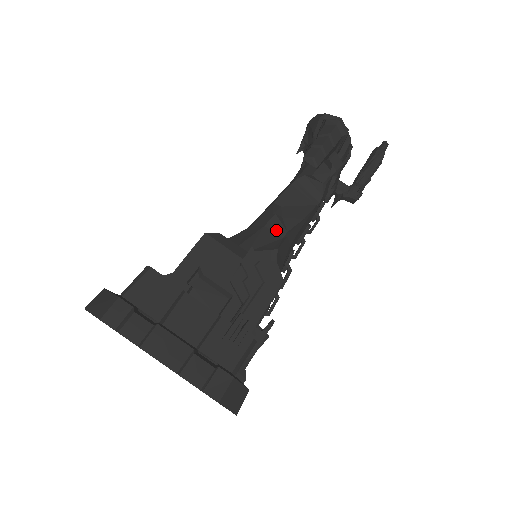
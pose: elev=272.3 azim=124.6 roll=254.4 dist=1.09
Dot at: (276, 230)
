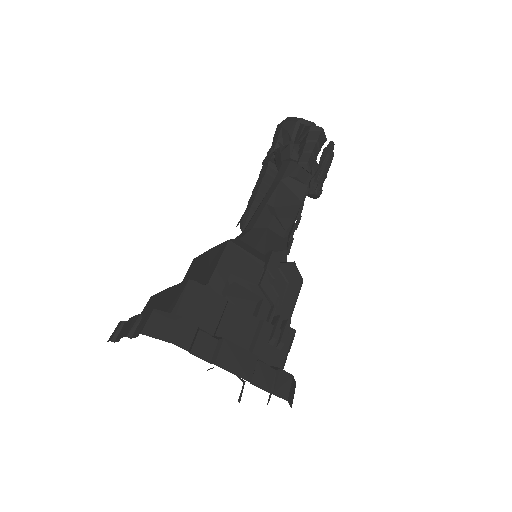
Dot at: (277, 231)
